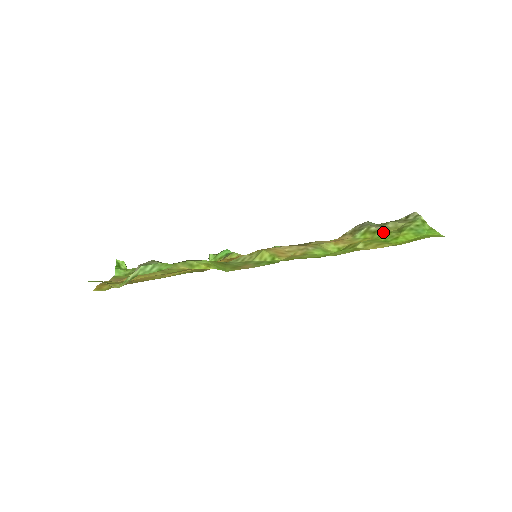
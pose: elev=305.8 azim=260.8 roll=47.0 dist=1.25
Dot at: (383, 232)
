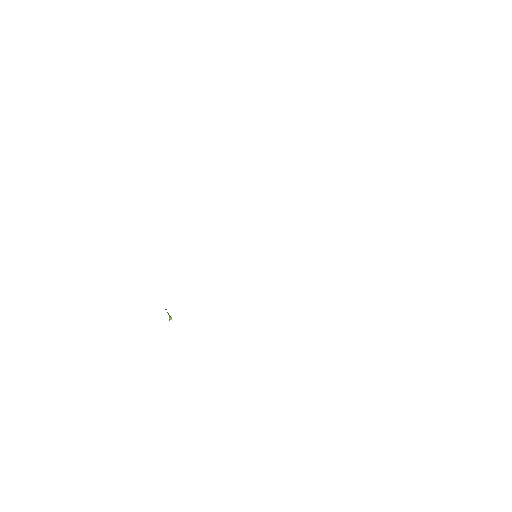
Dot at: occluded
